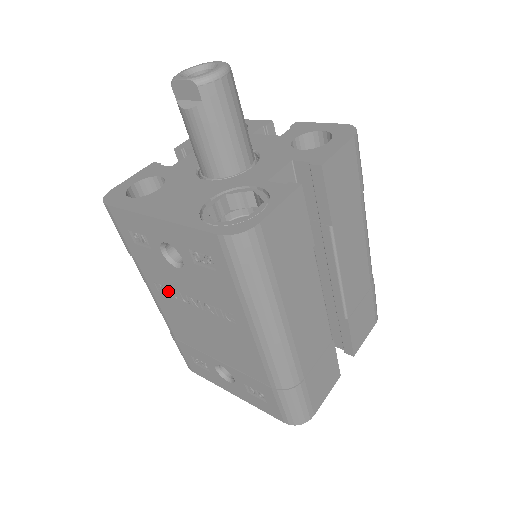
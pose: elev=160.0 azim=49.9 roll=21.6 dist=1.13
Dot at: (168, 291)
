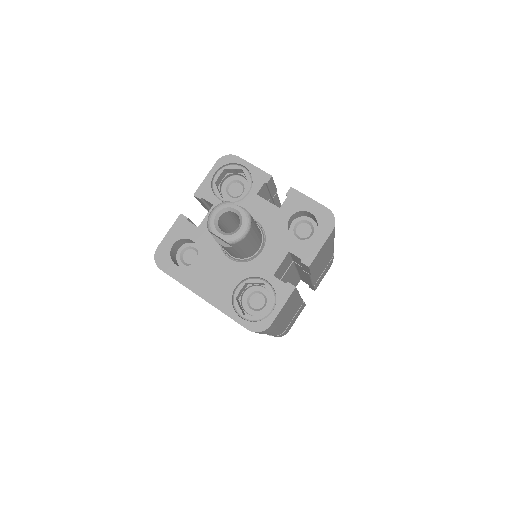
Dot at: occluded
